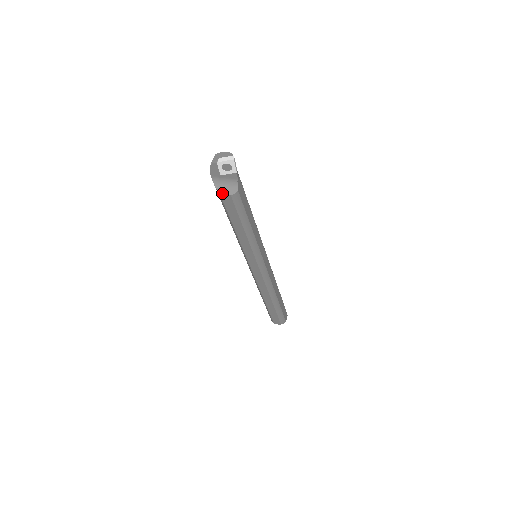
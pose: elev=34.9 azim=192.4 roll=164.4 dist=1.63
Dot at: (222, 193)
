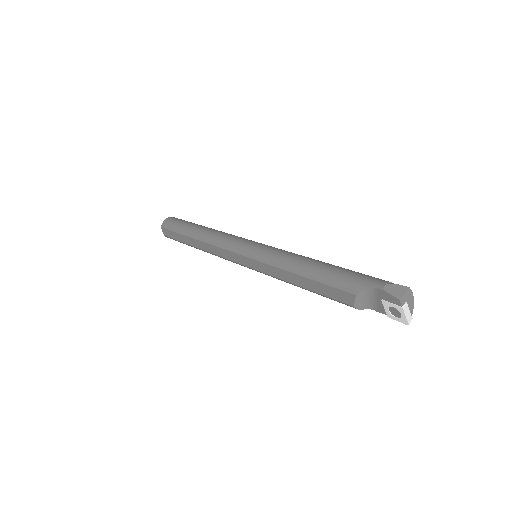
Dot at: (355, 297)
